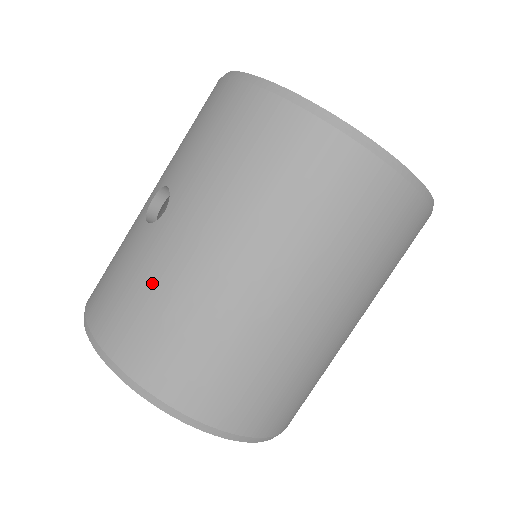
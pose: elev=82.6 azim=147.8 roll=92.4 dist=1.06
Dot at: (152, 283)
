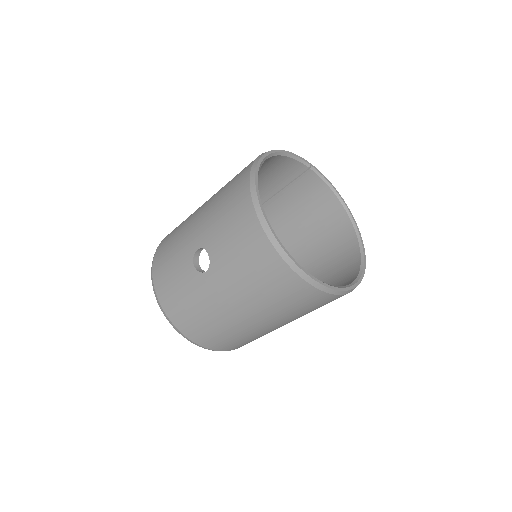
Dot at: (196, 304)
